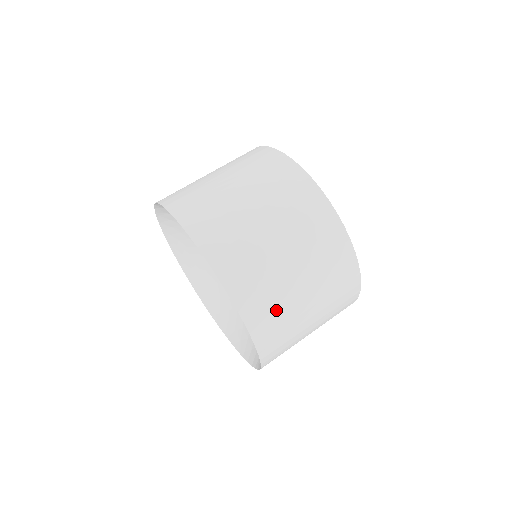
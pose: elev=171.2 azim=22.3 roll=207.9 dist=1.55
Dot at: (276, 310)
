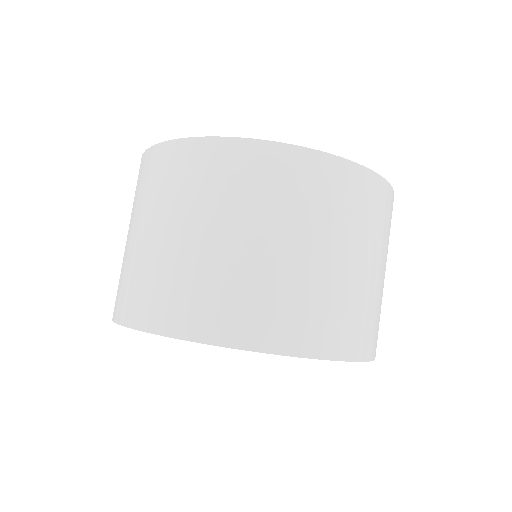
Dot at: occluded
